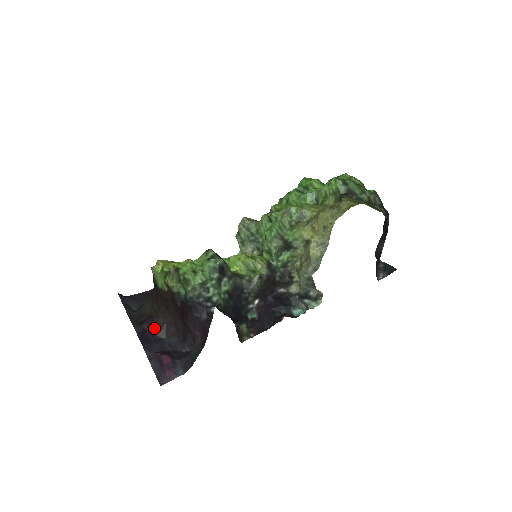
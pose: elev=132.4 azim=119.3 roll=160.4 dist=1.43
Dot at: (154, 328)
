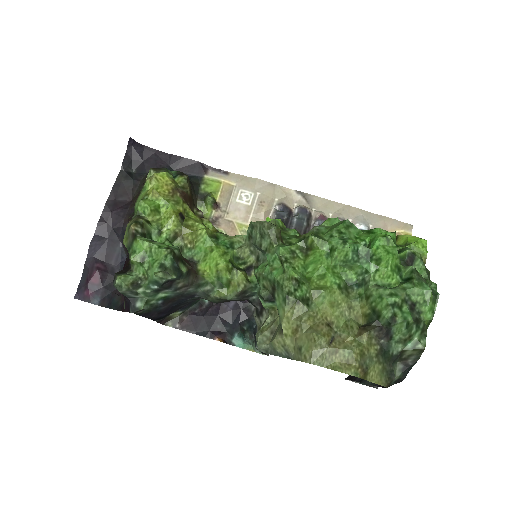
Dot at: (118, 227)
